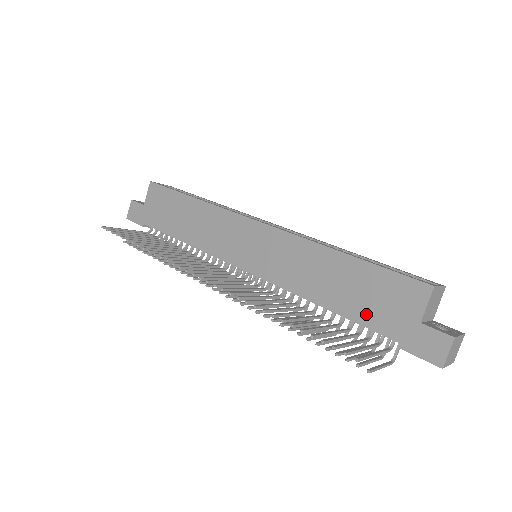
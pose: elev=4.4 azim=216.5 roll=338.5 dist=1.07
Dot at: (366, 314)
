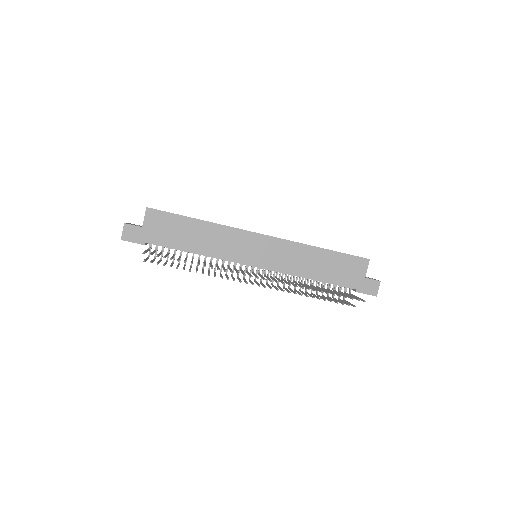
Dot at: (338, 279)
